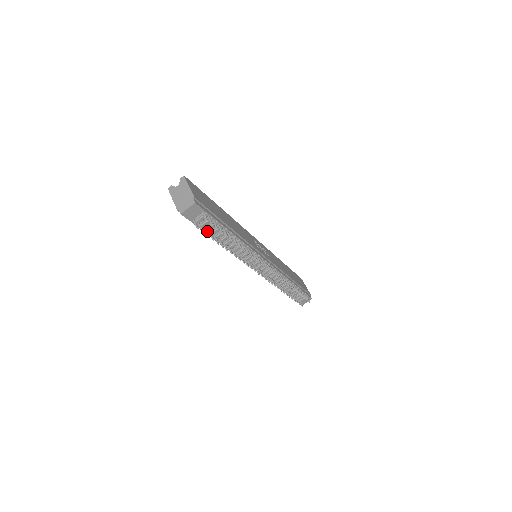
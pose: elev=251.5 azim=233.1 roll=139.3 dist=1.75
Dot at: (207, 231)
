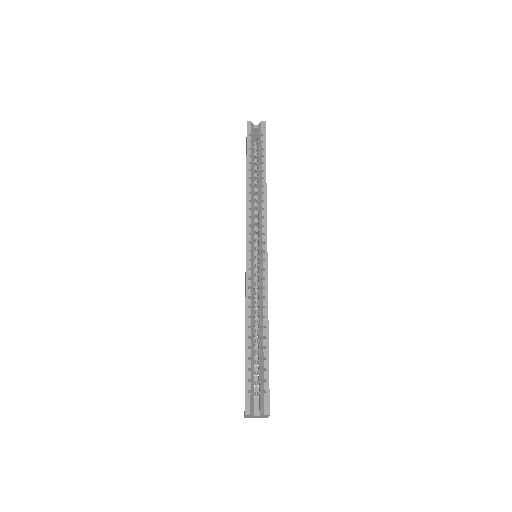
Dot at: occluded
